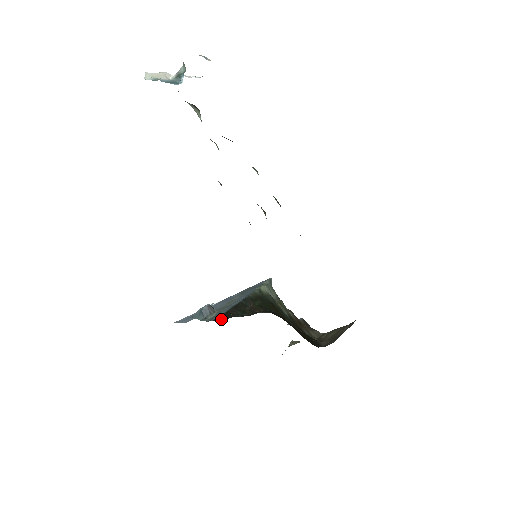
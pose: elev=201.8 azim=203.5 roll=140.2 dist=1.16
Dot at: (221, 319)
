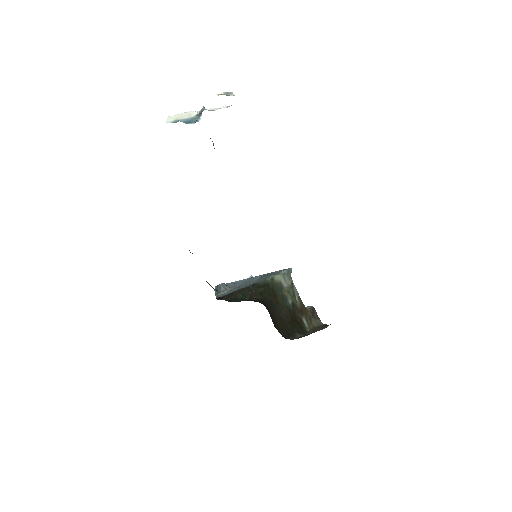
Dot at: (222, 298)
